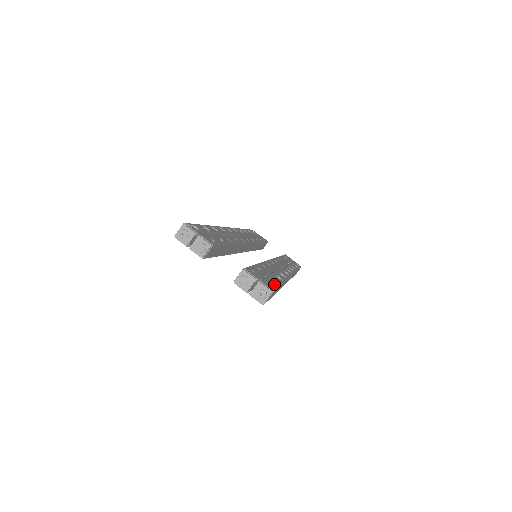
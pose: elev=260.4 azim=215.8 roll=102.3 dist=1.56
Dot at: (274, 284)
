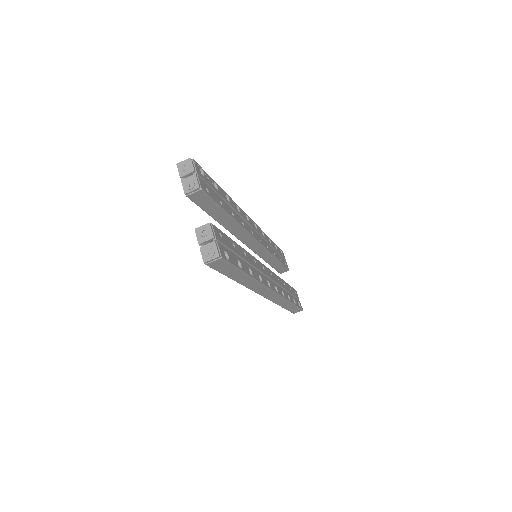
Dot at: (233, 261)
